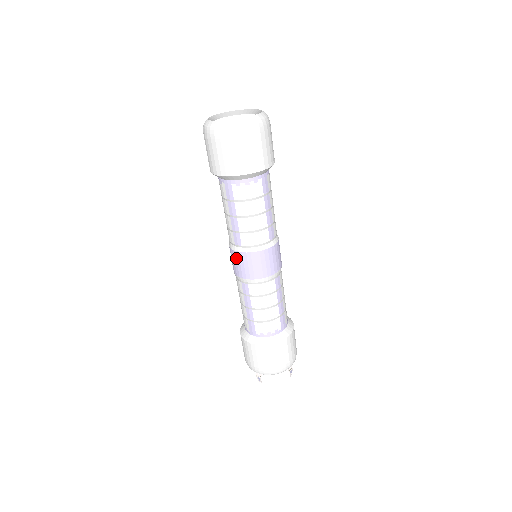
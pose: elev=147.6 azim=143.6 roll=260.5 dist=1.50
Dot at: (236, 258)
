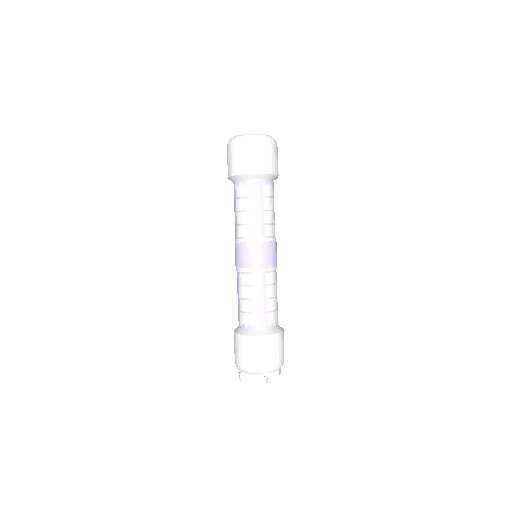
Dot at: (235, 249)
